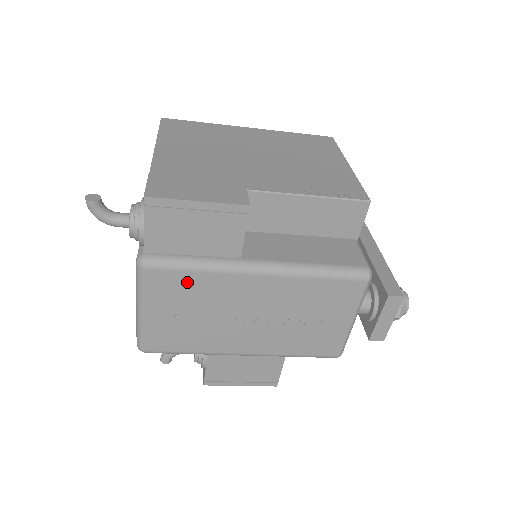
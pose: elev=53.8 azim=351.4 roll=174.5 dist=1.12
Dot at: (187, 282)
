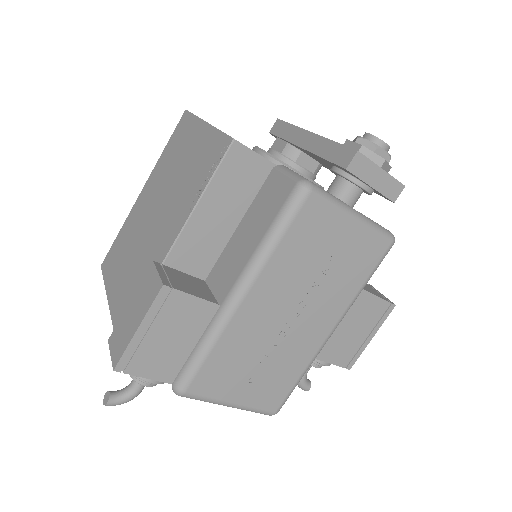
Dot at: (218, 363)
